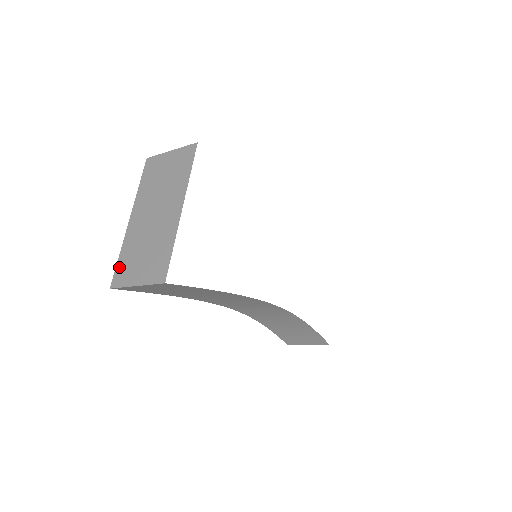
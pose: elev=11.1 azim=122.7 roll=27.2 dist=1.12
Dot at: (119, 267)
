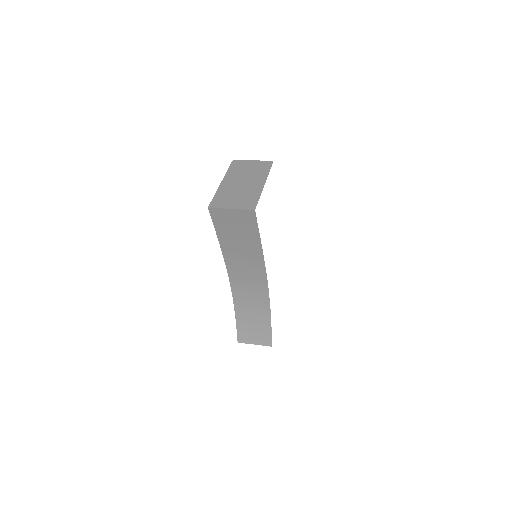
Dot at: (215, 200)
